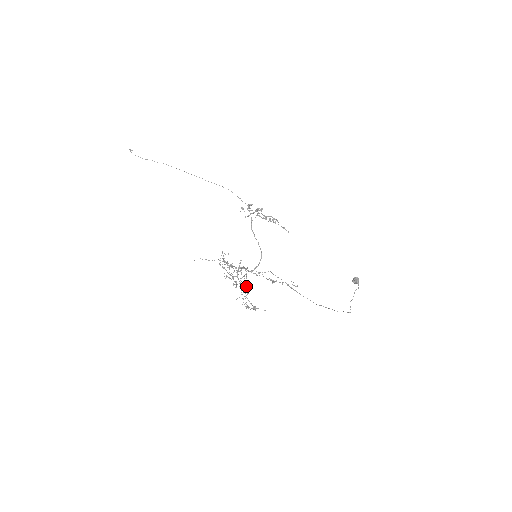
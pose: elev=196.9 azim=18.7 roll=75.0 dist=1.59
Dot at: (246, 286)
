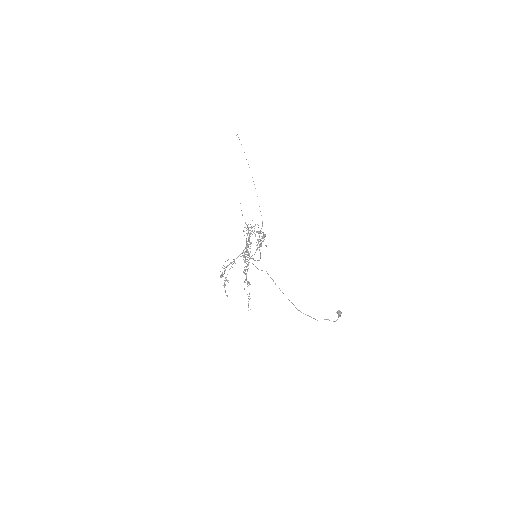
Dot at: (245, 258)
